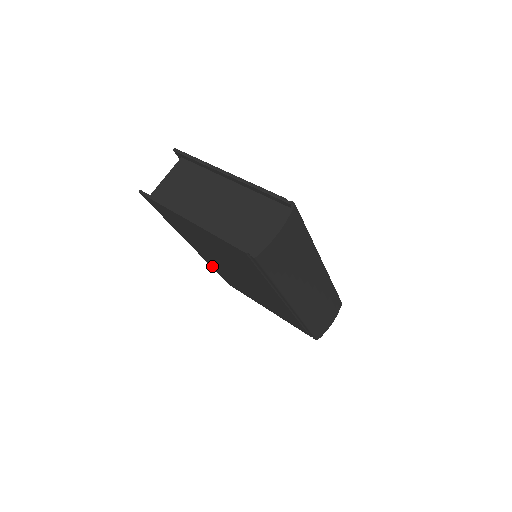
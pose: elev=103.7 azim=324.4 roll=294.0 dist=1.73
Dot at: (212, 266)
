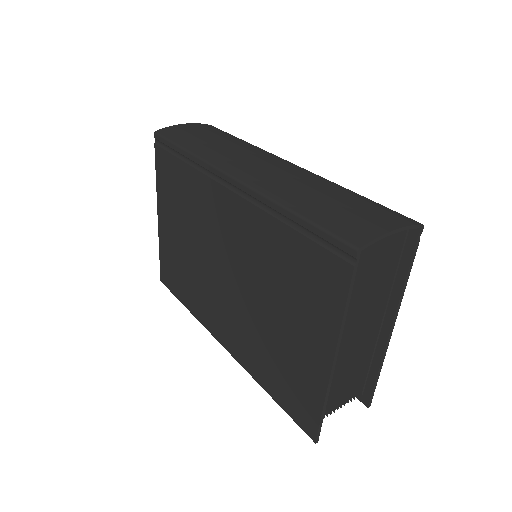
Dot at: (257, 376)
